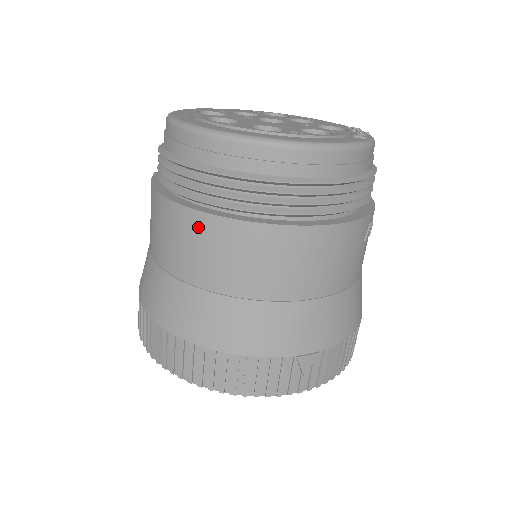
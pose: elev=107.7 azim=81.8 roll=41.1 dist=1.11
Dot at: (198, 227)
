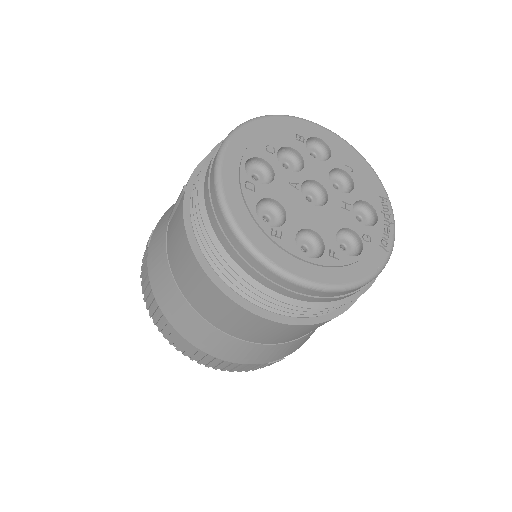
Dot at: (225, 304)
